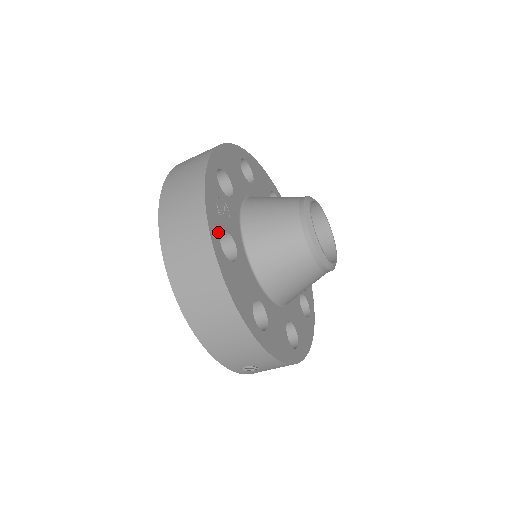
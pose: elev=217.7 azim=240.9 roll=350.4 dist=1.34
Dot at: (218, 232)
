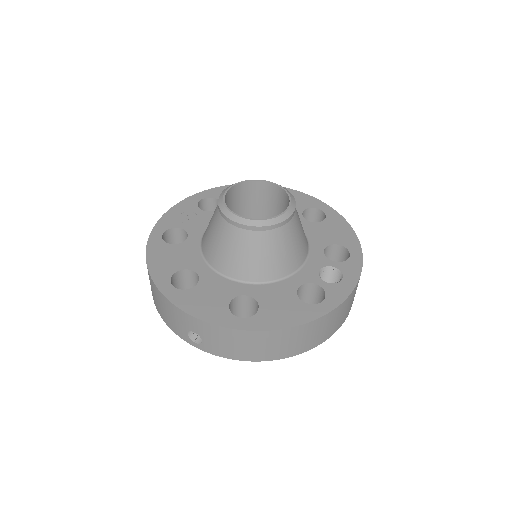
Dot at: (166, 228)
